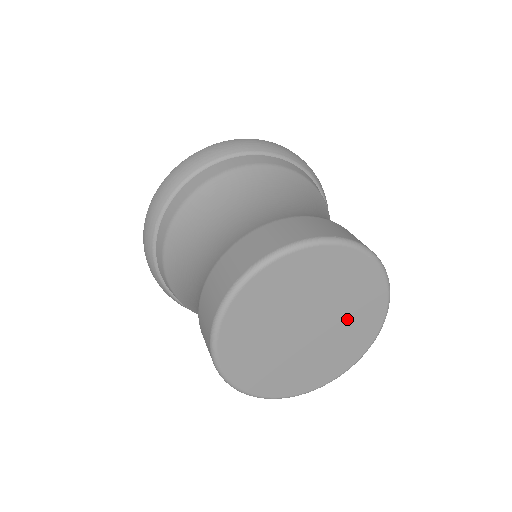
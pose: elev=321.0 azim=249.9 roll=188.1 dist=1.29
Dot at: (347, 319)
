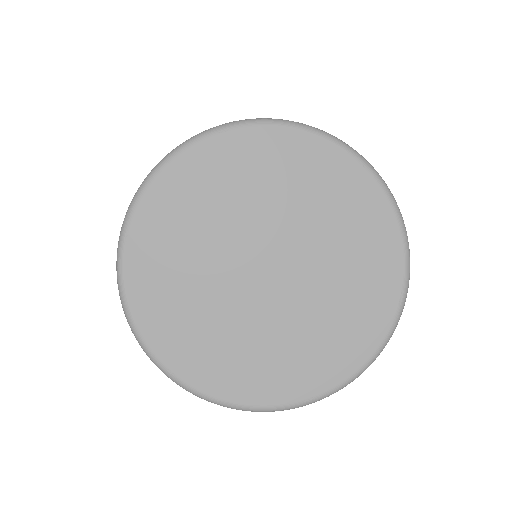
Dot at: (334, 273)
